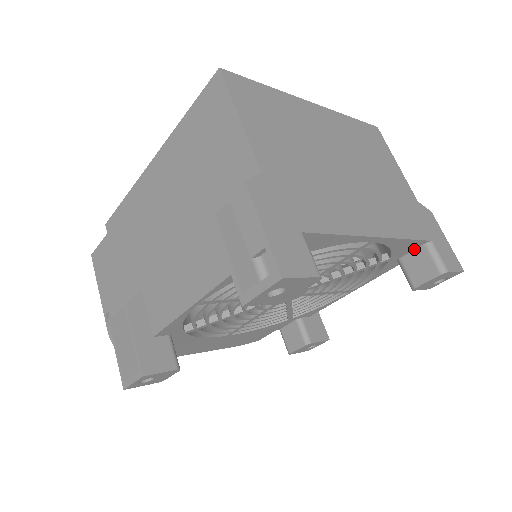
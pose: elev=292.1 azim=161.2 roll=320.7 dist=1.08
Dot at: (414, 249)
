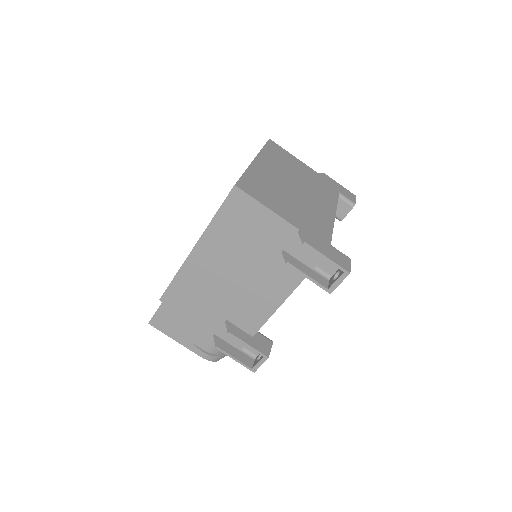
Dot at: occluded
